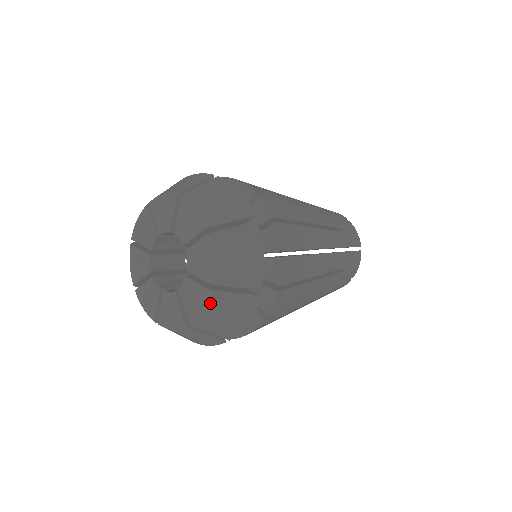
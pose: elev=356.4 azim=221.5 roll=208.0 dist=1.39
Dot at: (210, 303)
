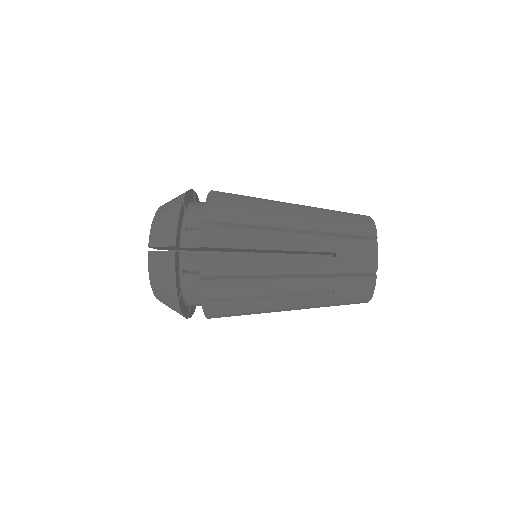
Dot at: occluded
